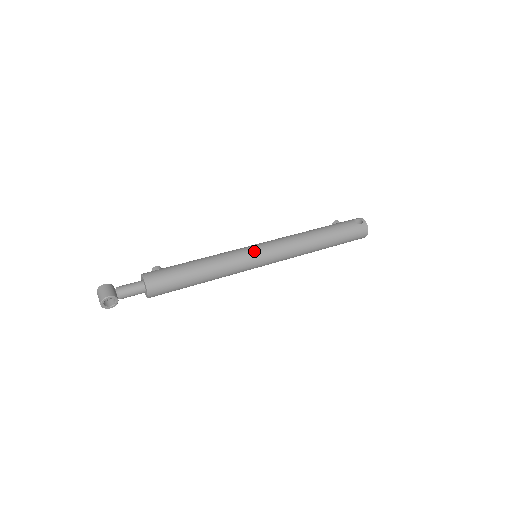
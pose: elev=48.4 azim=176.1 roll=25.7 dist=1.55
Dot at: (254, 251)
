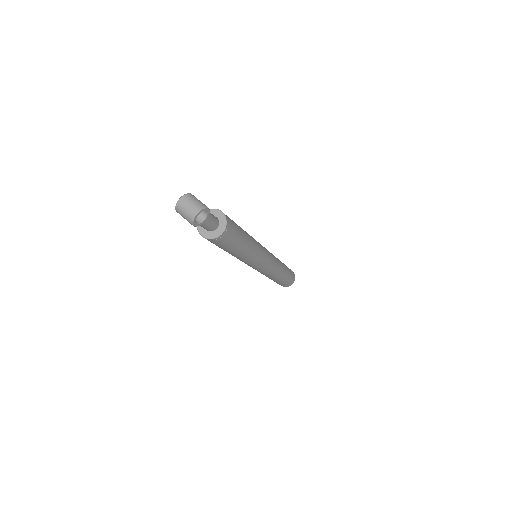
Dot at: occluded
